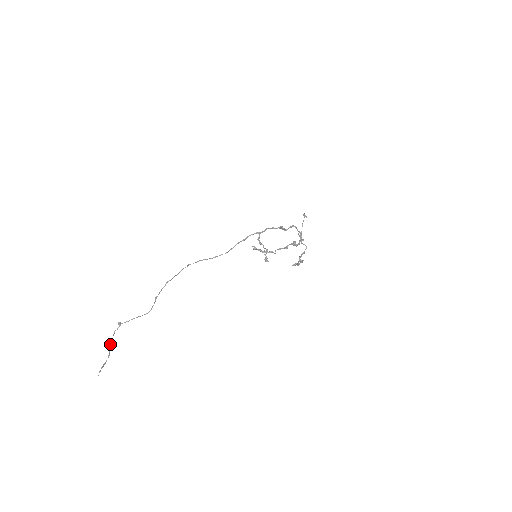
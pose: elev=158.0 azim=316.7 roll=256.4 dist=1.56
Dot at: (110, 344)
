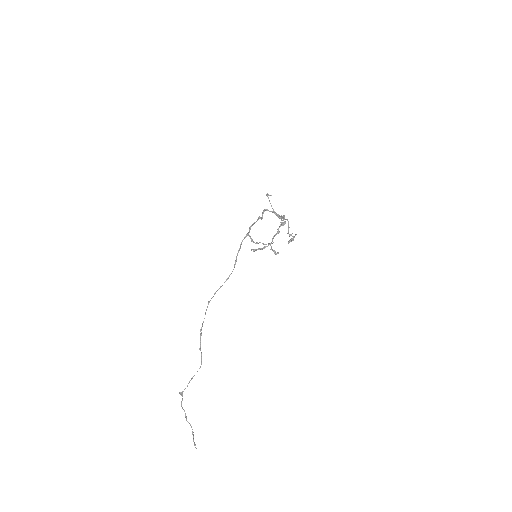
Dot at: (185, 416)
